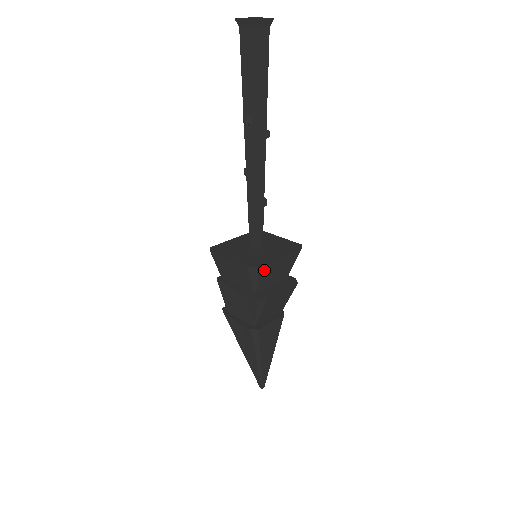
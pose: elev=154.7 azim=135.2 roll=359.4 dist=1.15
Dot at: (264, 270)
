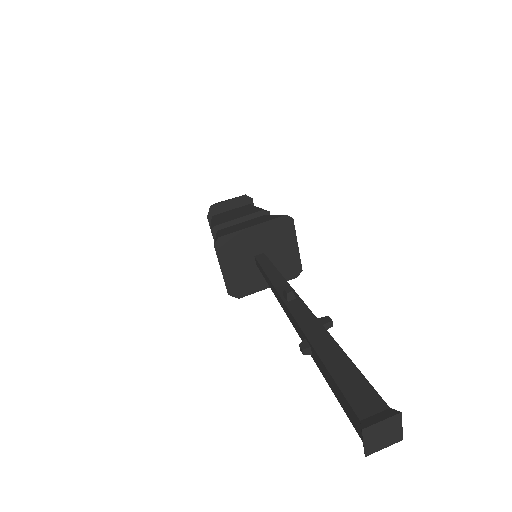
Dot at: occluded
